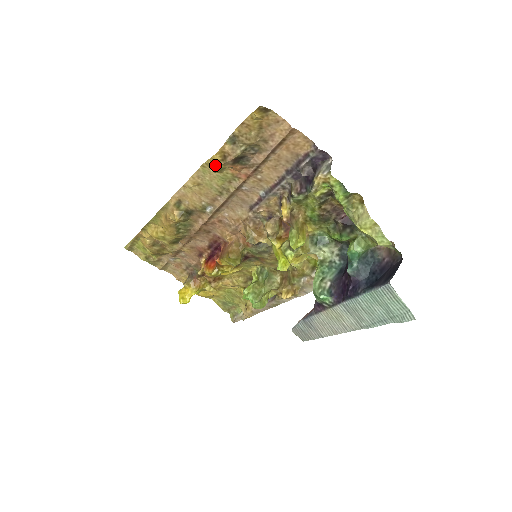
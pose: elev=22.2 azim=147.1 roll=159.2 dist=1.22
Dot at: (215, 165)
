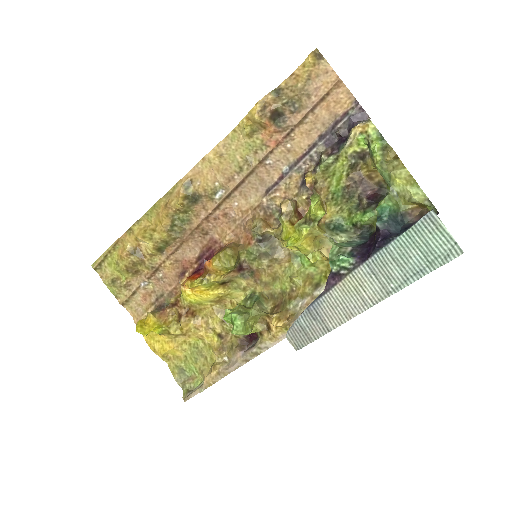
Dot at: (250, 122)
